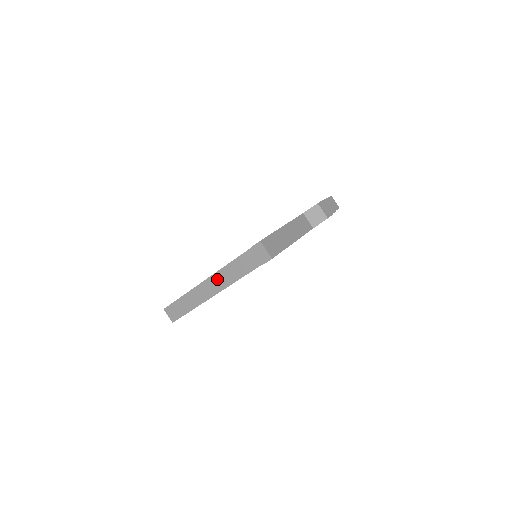
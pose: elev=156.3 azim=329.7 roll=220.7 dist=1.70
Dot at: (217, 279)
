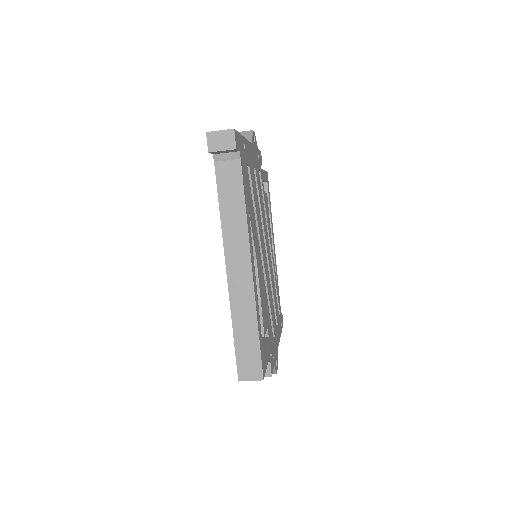
Dot at: (233, 252)
